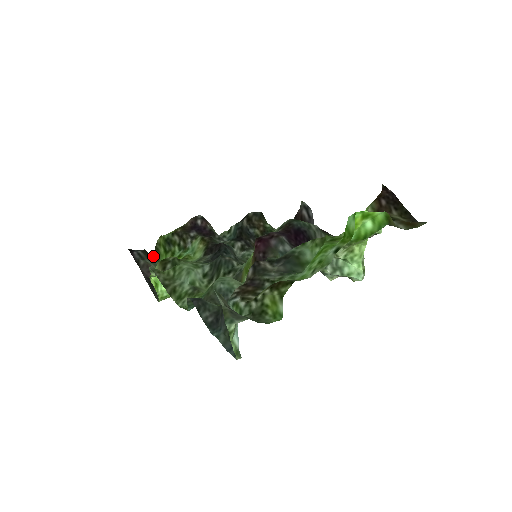
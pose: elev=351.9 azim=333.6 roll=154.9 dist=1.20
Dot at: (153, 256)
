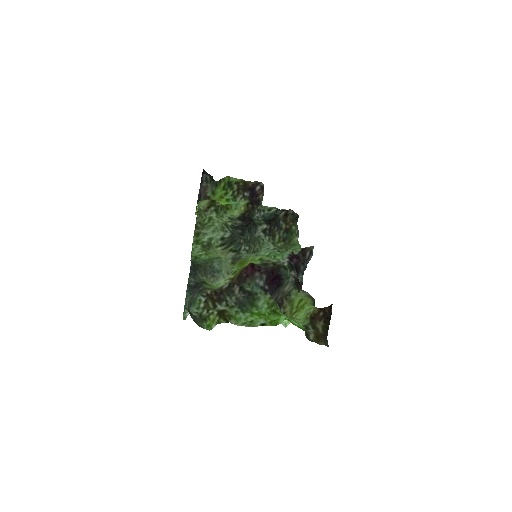
Dot at: (215, 183)
